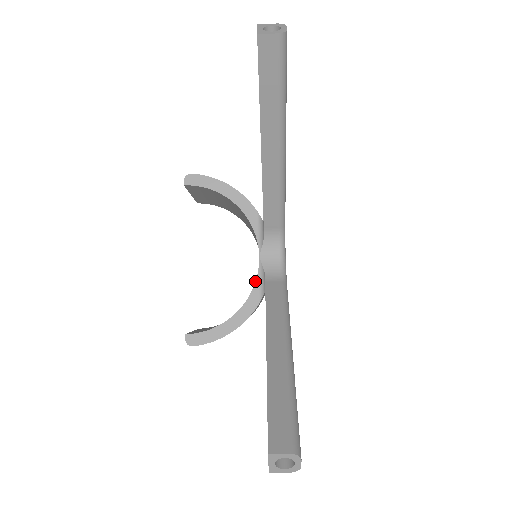
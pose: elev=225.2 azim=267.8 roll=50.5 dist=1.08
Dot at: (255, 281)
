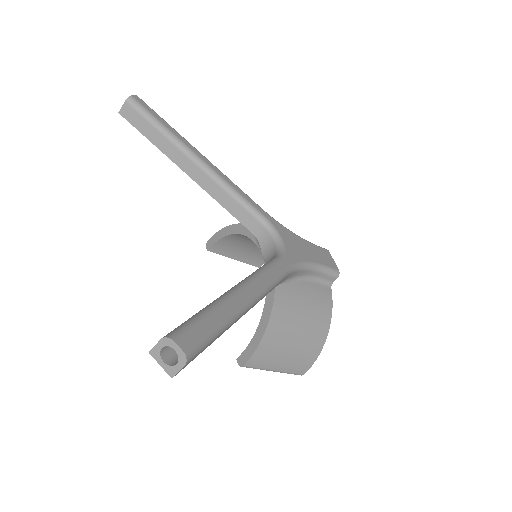
Dot at: occluded
